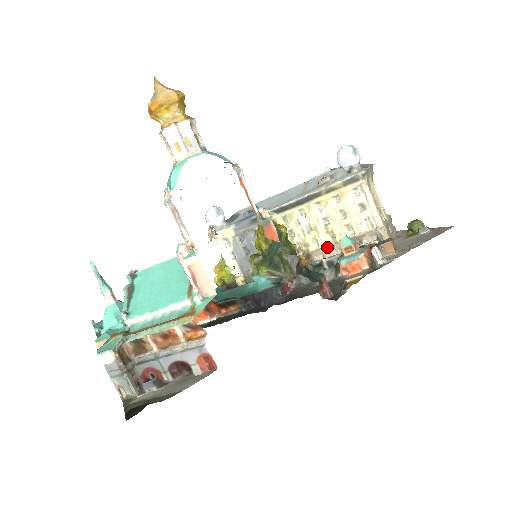
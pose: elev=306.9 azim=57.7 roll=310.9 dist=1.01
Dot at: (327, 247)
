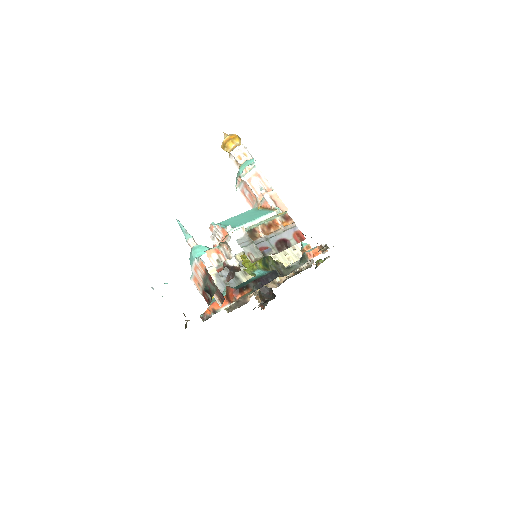
Dot at: occluded
